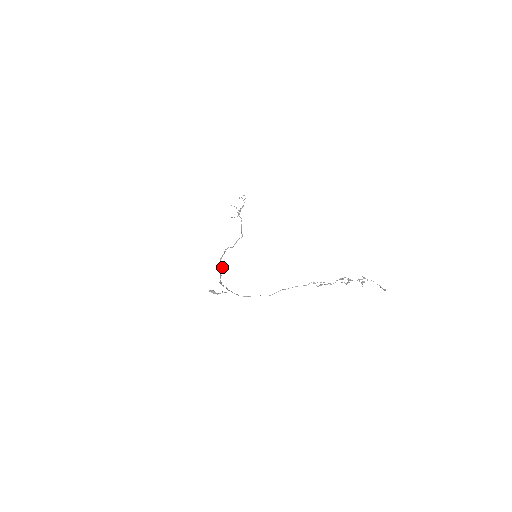
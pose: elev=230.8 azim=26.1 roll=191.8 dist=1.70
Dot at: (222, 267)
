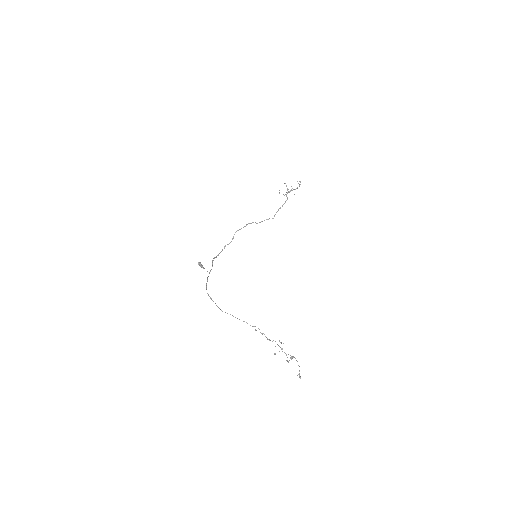
Dot at: occluded
